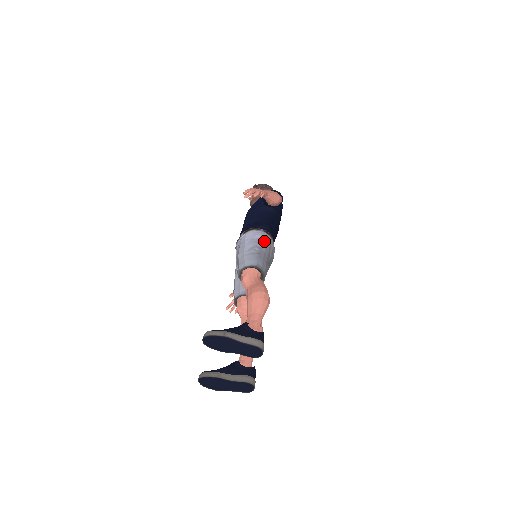
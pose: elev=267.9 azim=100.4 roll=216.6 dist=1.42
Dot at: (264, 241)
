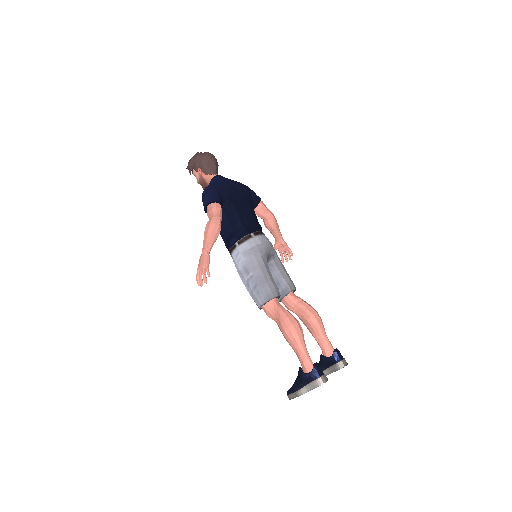
Dot at: (248, 263)
